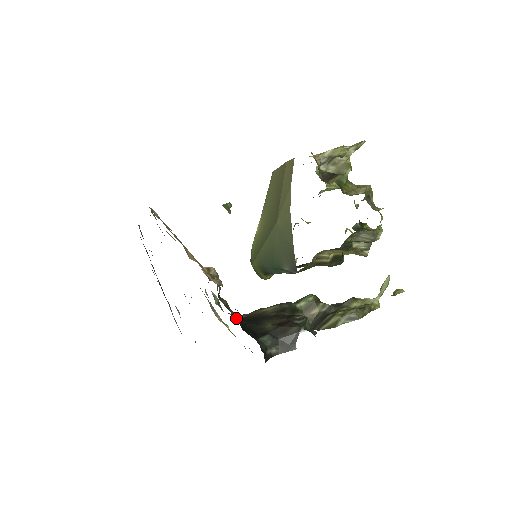
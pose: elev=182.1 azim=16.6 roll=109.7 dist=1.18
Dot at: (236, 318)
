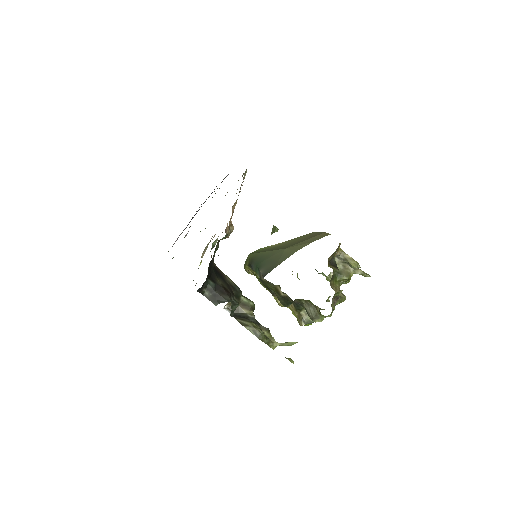
Dot at: (213, 258)
